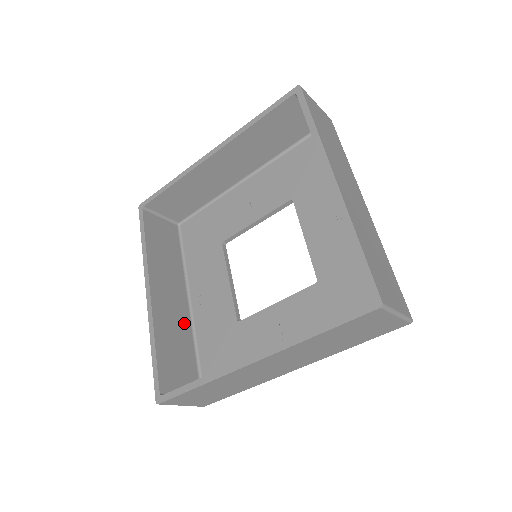
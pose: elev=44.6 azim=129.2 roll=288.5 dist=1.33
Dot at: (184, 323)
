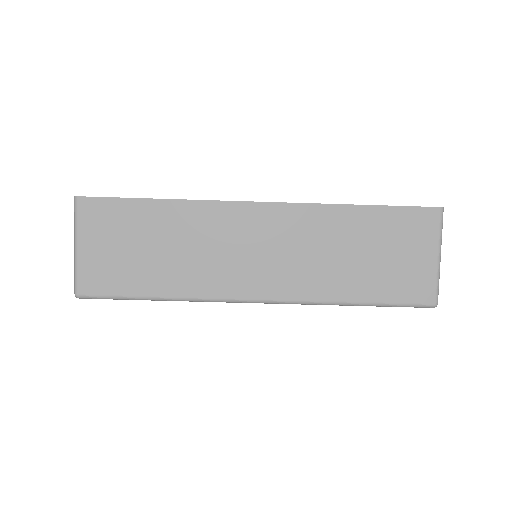
Dot at: occluded
